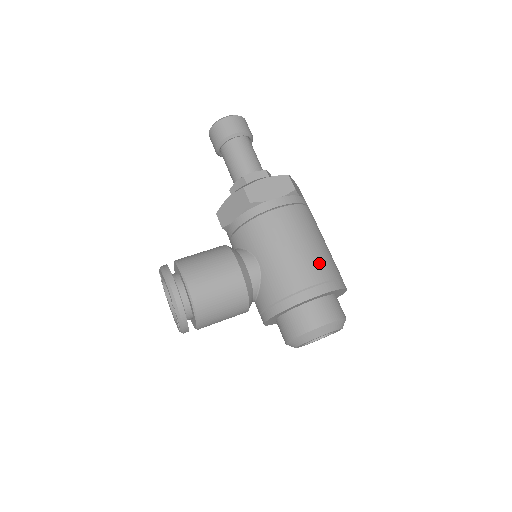
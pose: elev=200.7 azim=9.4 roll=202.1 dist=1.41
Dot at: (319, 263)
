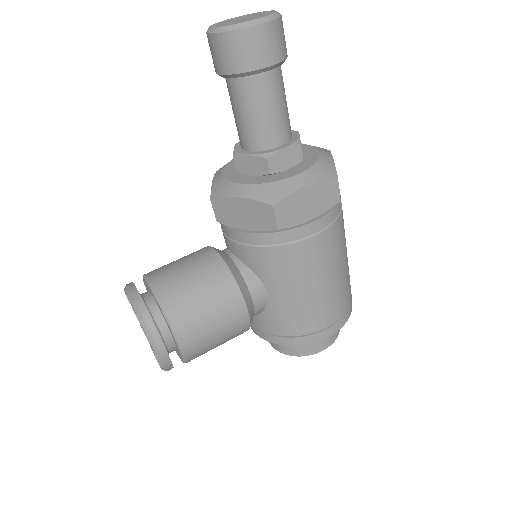
Dot at: (340, 298)
